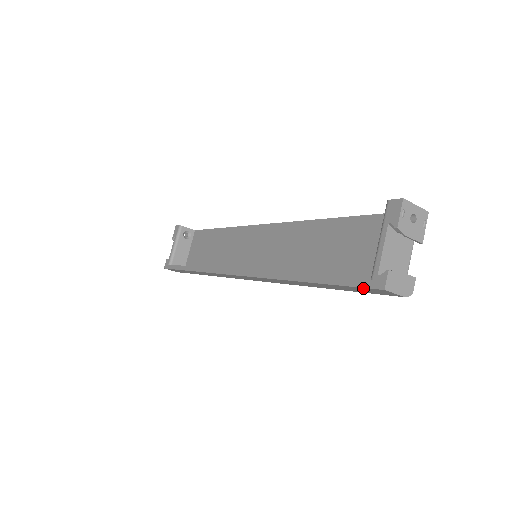
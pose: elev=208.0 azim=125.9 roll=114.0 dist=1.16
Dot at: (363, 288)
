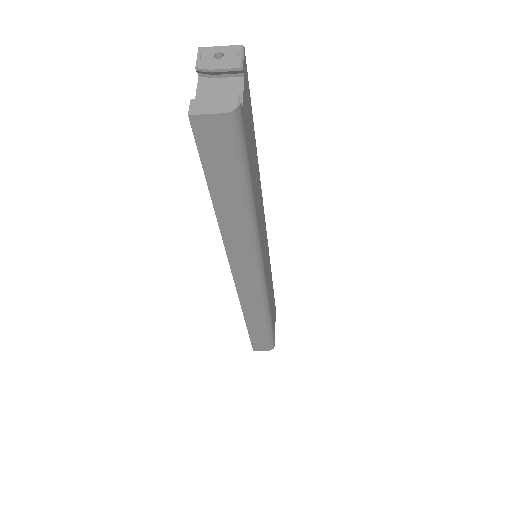
Dot at: (198, 142)
